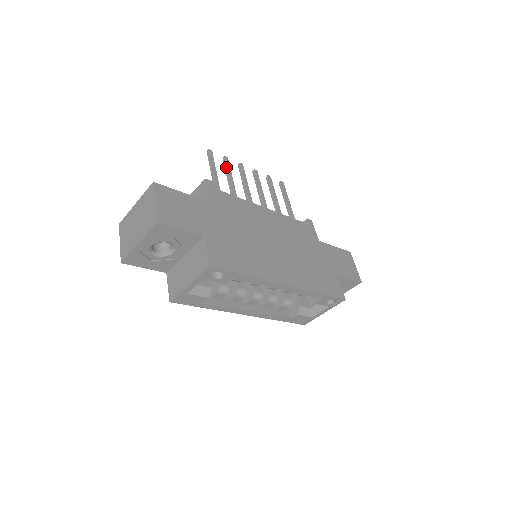
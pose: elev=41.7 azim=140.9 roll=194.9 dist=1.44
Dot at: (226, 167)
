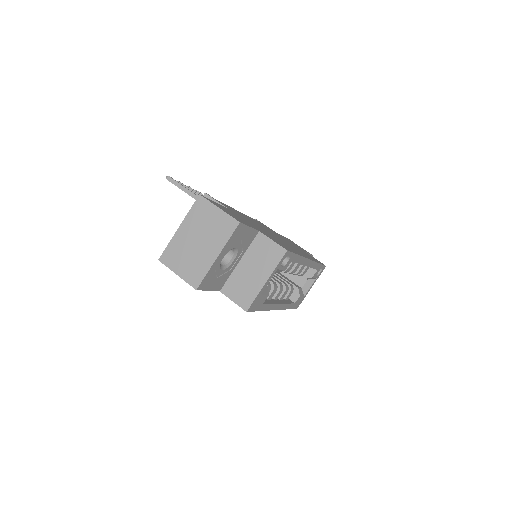
Dot at: occluded
